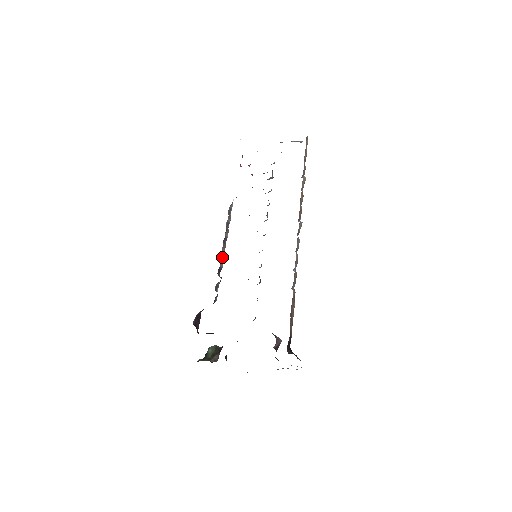
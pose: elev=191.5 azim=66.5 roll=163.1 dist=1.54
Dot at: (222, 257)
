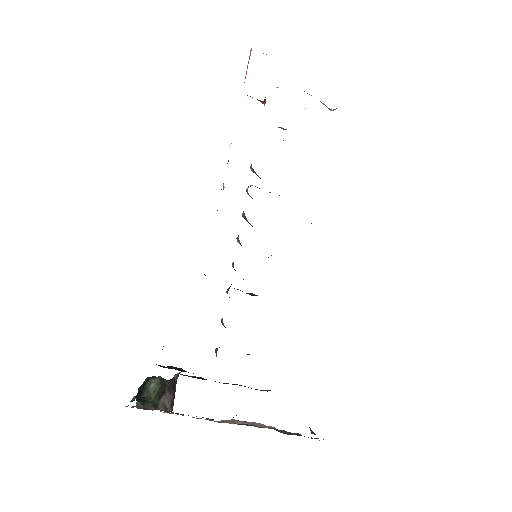
Dot at: occluded
